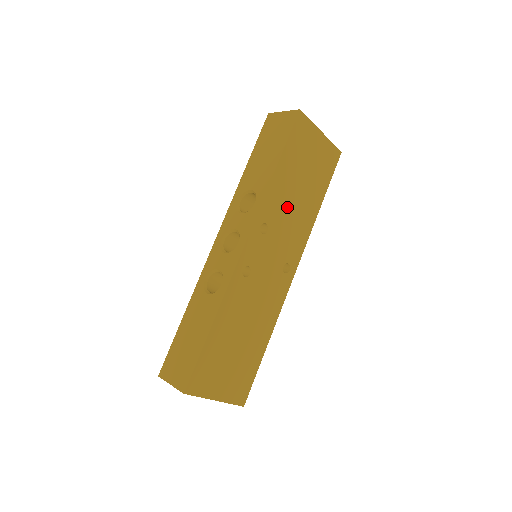
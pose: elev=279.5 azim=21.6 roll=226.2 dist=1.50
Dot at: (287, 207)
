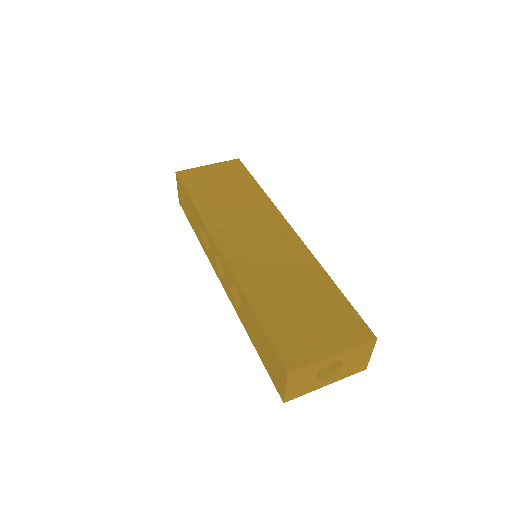
Dot at: (230, 209)
